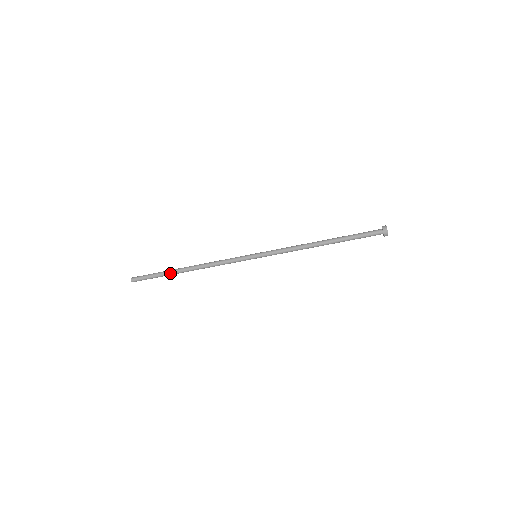
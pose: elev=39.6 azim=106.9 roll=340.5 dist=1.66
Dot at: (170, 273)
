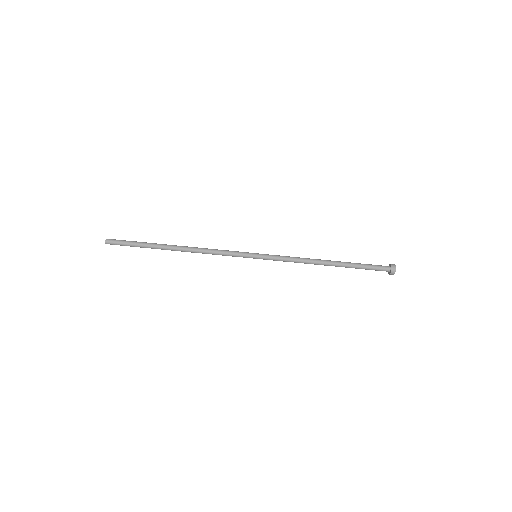
Dot at: (155, 244)
